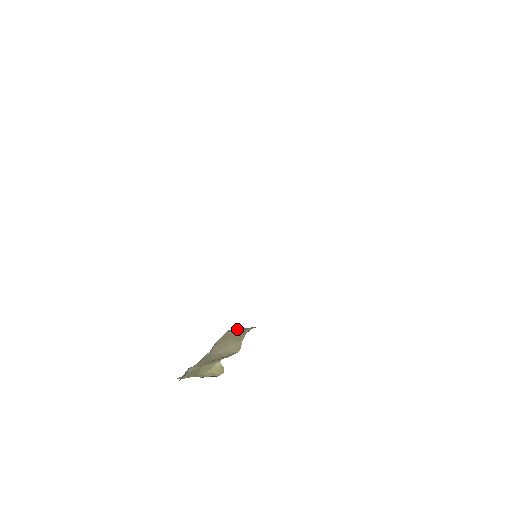
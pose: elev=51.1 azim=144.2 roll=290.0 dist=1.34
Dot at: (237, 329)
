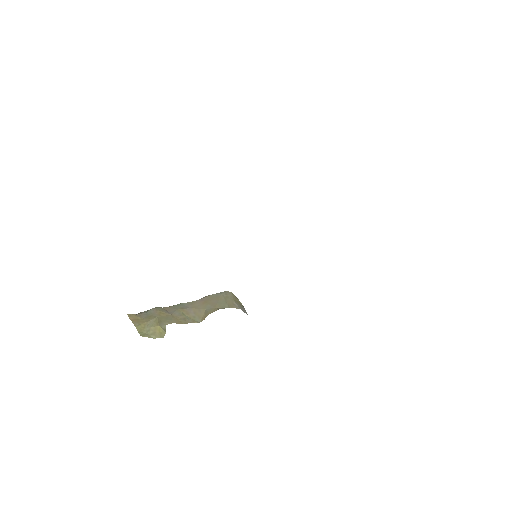
Dot at: (230, 296)
